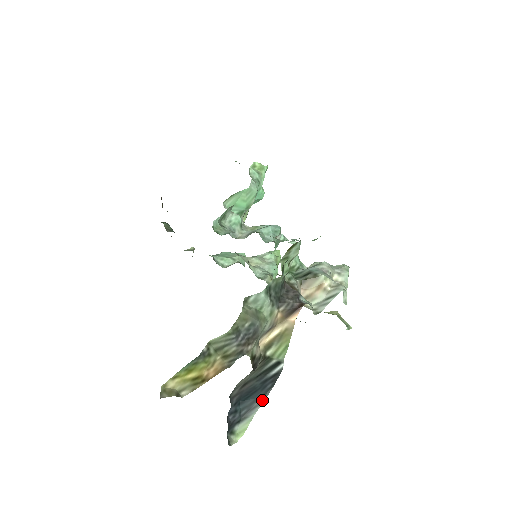
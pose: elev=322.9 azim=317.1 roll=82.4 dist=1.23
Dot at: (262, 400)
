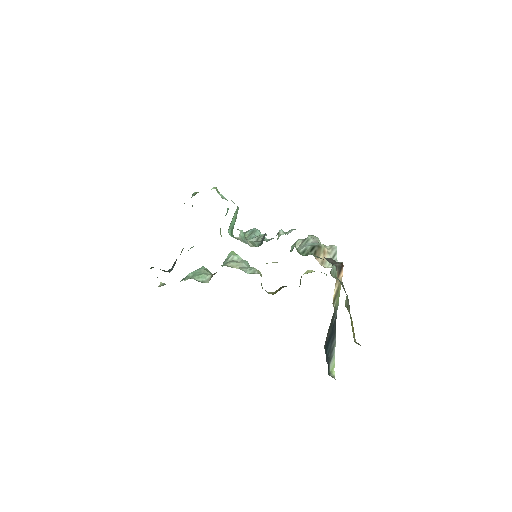
Dot at: (334, 340)
